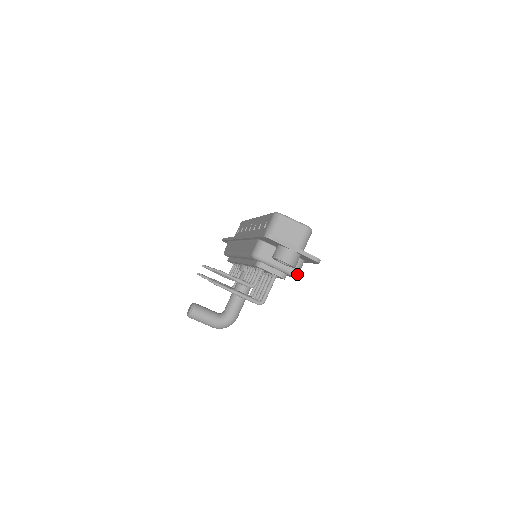
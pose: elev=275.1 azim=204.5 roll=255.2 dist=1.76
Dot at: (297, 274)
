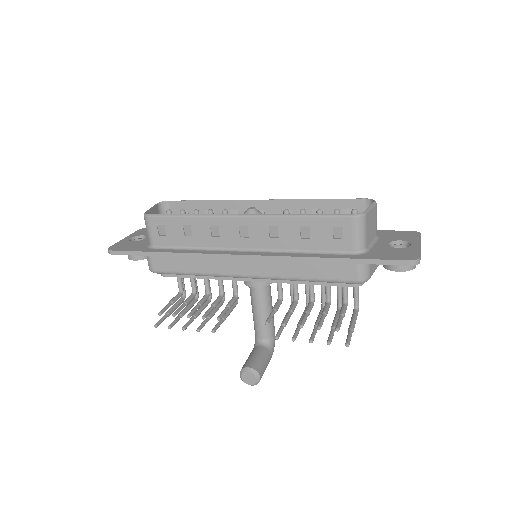
Dot at: occluded
